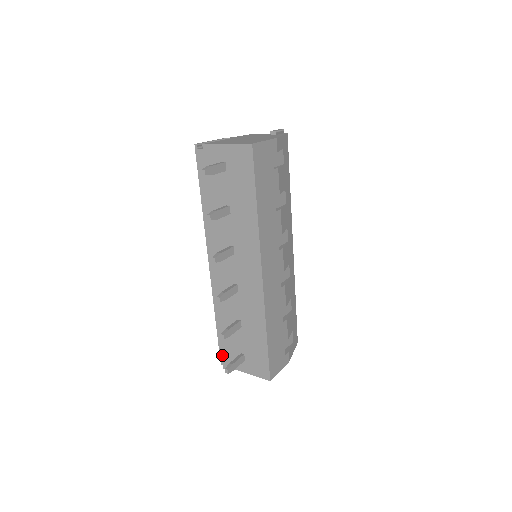
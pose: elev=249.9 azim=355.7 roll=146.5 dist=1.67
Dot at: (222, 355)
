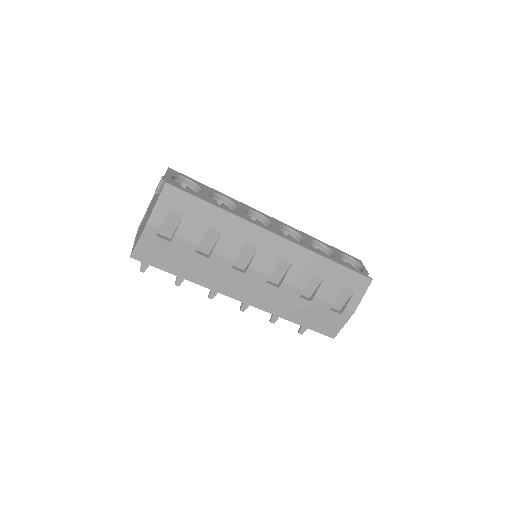
Dot at: occluded
